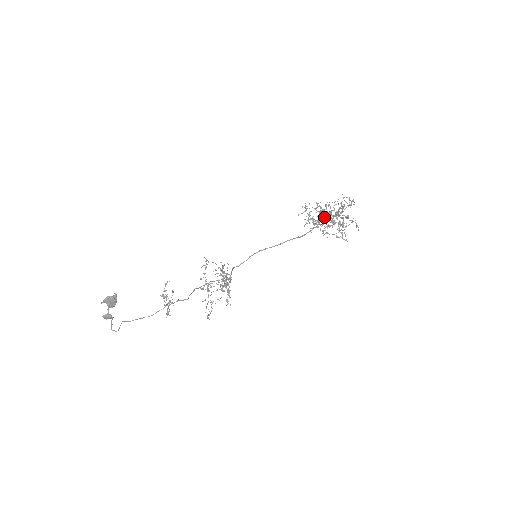
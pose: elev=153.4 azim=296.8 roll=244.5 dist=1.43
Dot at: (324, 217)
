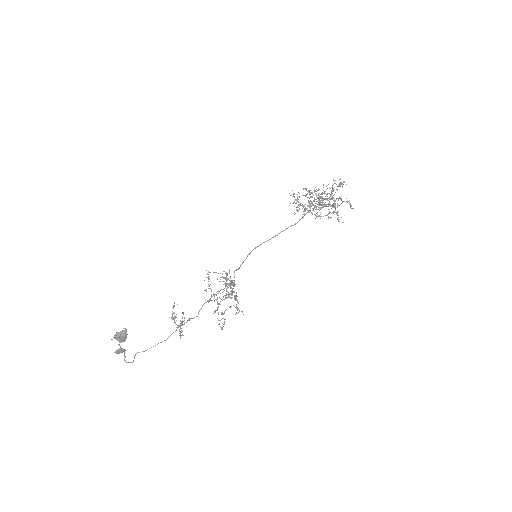
Dot at: occluded
